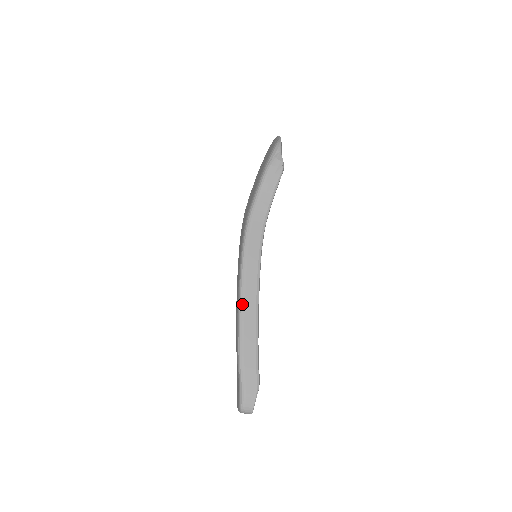
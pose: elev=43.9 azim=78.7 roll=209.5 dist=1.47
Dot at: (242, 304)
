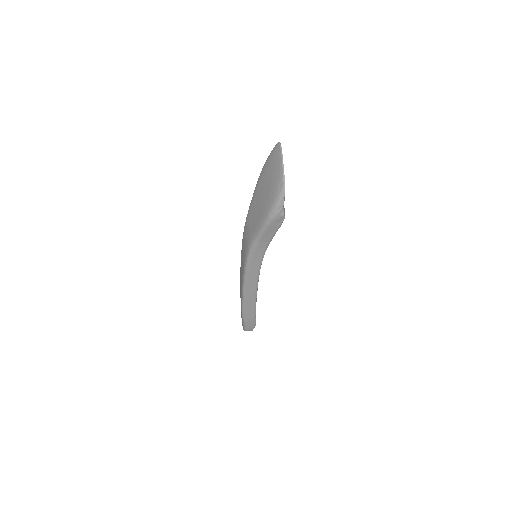
Dot at: (245, 297)
